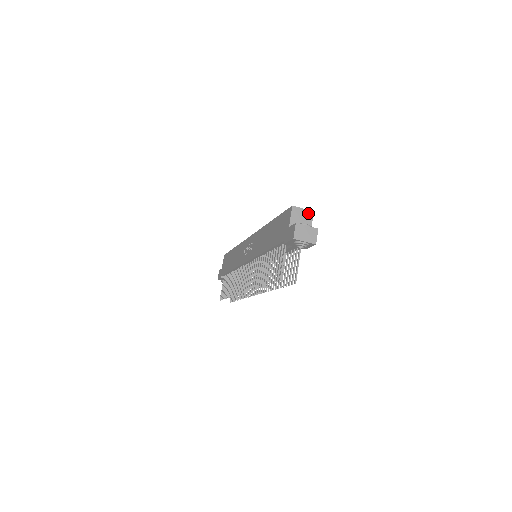
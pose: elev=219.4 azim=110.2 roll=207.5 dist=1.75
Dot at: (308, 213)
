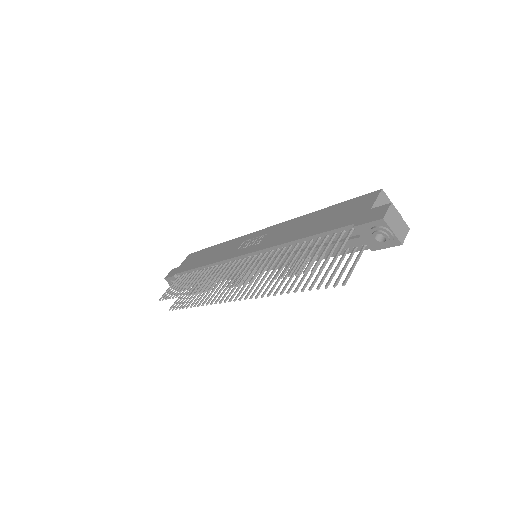
Dot at: occluded
